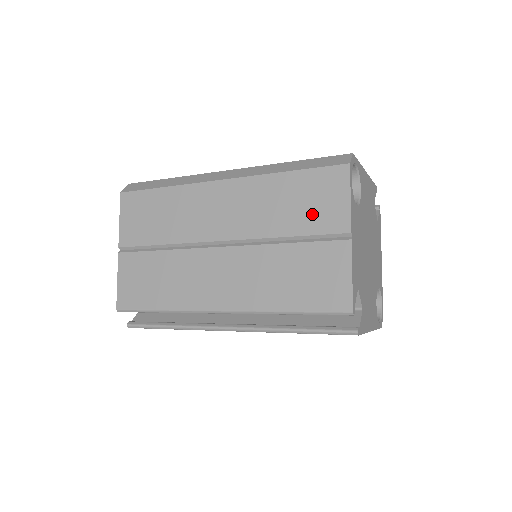
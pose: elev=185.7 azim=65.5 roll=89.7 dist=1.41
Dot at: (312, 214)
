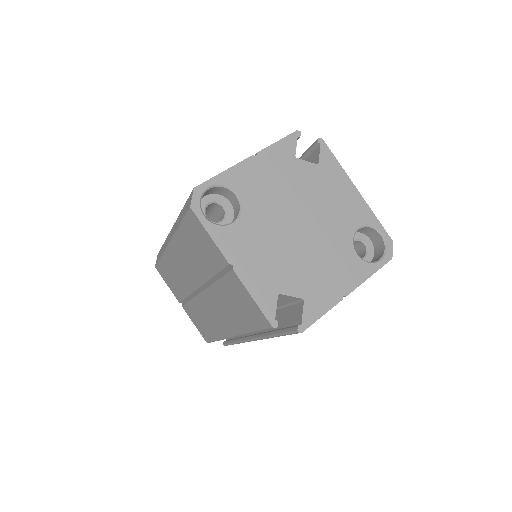
Dot at: (208, 256)
